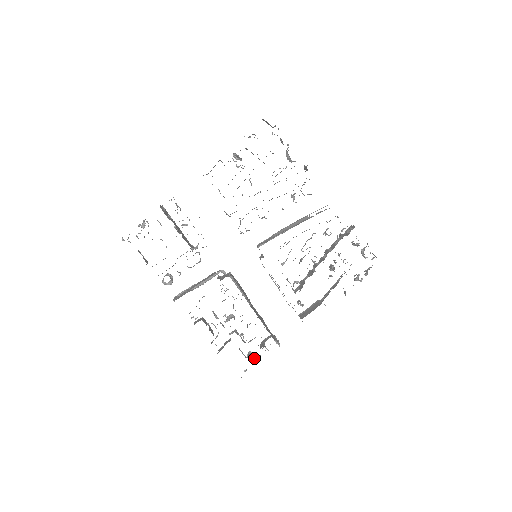
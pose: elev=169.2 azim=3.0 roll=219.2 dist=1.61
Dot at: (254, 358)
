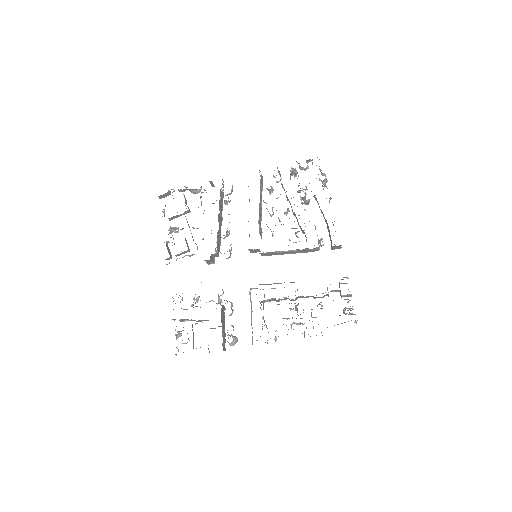
Dot at: occluded
